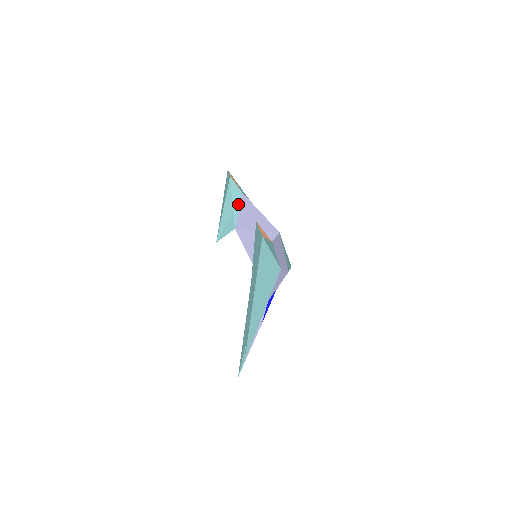
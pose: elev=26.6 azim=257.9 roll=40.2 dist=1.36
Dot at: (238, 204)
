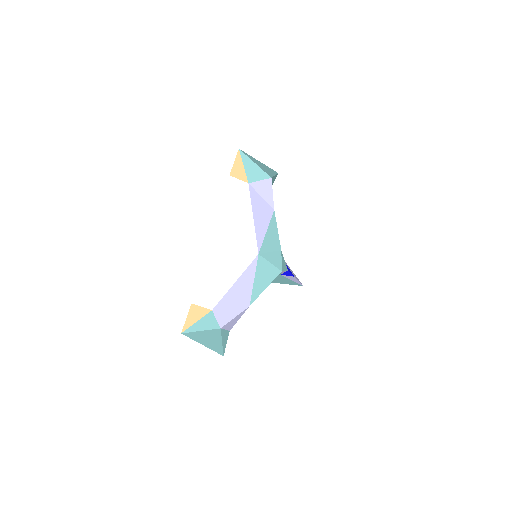
Dot at: occluded
